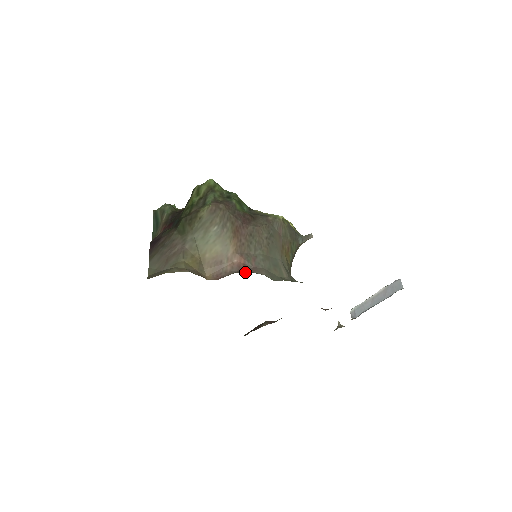
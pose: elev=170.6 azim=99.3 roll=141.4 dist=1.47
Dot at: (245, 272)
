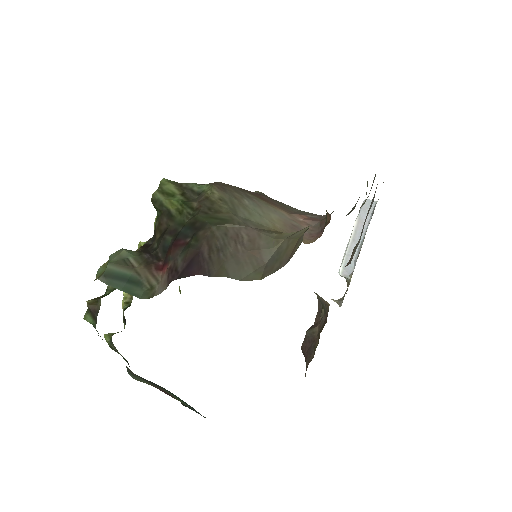
Dot at: occluded
